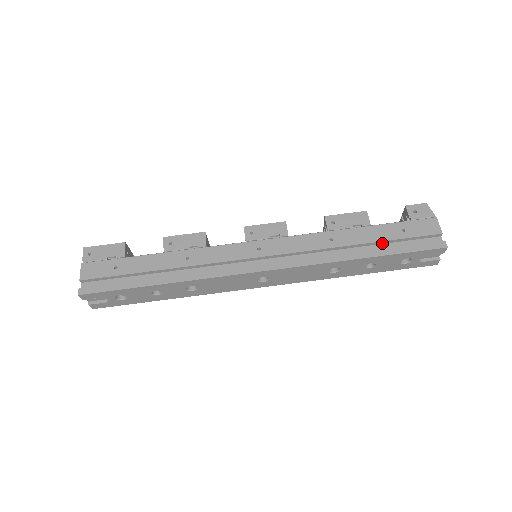
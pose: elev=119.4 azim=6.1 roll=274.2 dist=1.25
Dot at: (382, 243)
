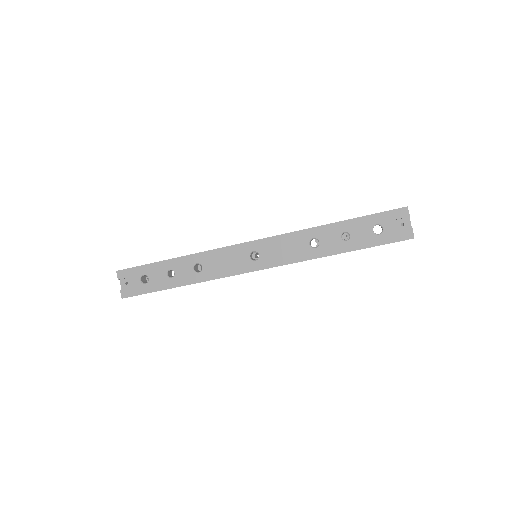
Dot at: occluded
